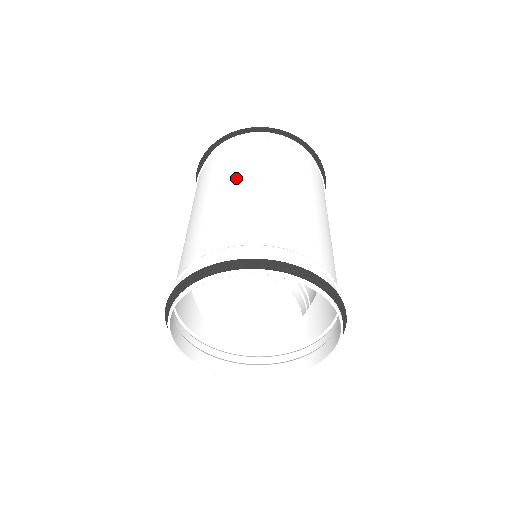
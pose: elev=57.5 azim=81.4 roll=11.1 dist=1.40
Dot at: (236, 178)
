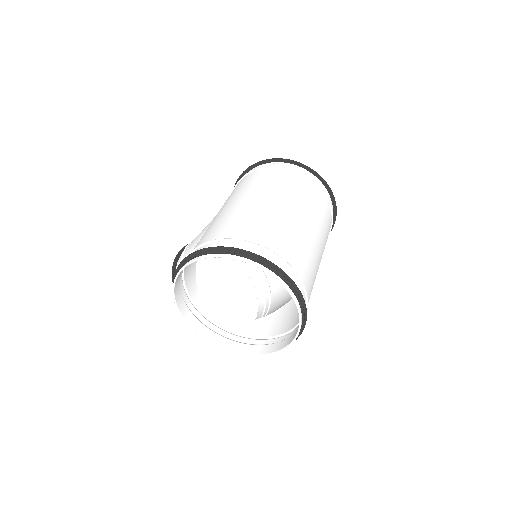
Dot at: (280, 197)
